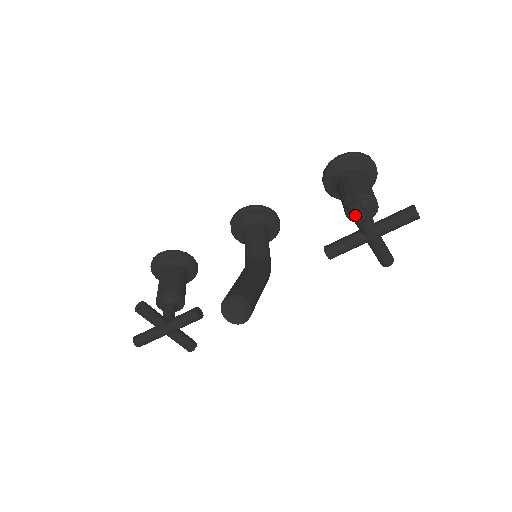
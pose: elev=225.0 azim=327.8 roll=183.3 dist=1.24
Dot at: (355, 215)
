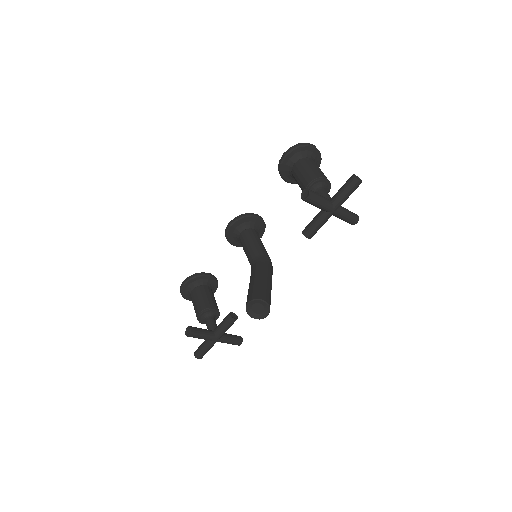
Dot at: (313, 203)
